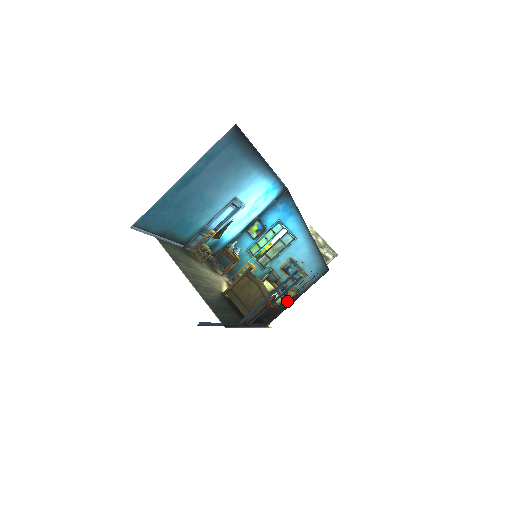
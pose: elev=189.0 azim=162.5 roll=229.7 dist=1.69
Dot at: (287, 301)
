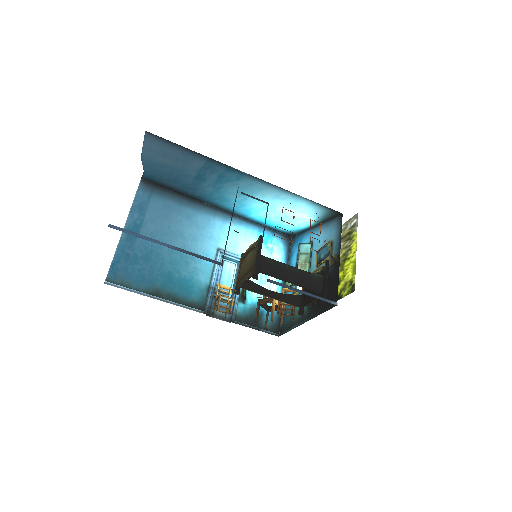
Dot at: (325, 264)
